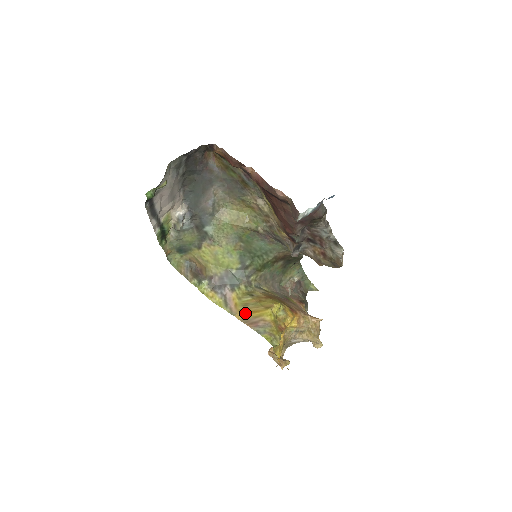
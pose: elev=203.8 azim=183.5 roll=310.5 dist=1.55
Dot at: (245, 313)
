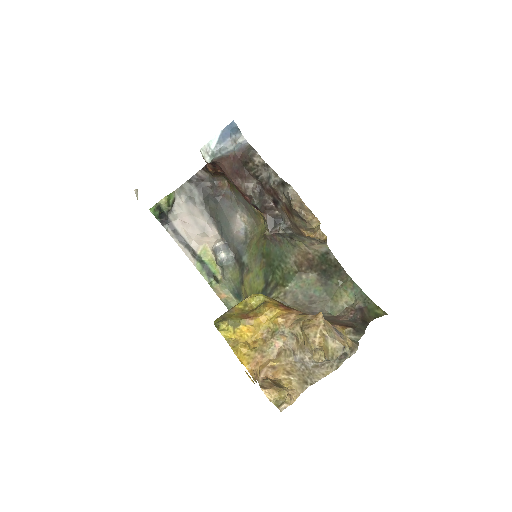
Dot at: occluded
